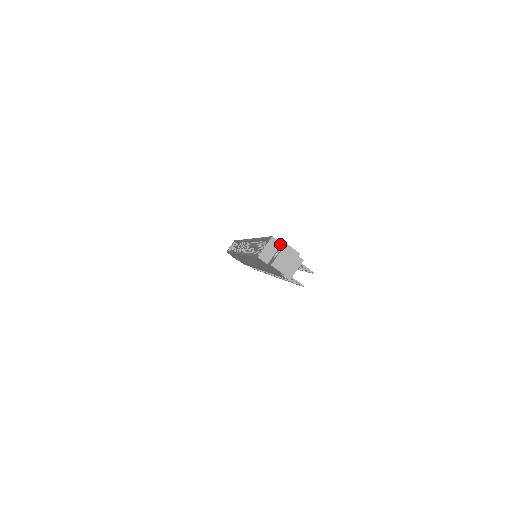
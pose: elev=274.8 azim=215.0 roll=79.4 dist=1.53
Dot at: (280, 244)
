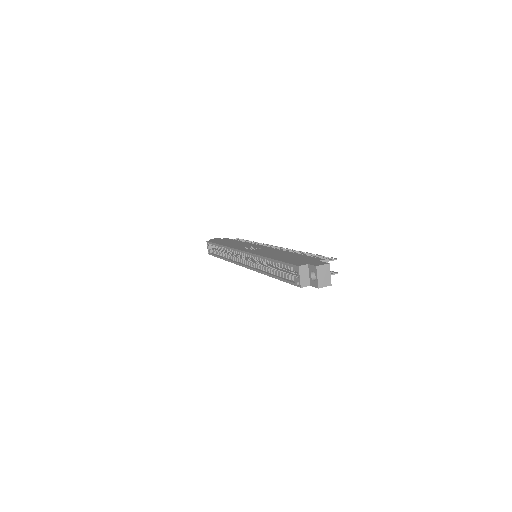
Dot at: (307, 266)
